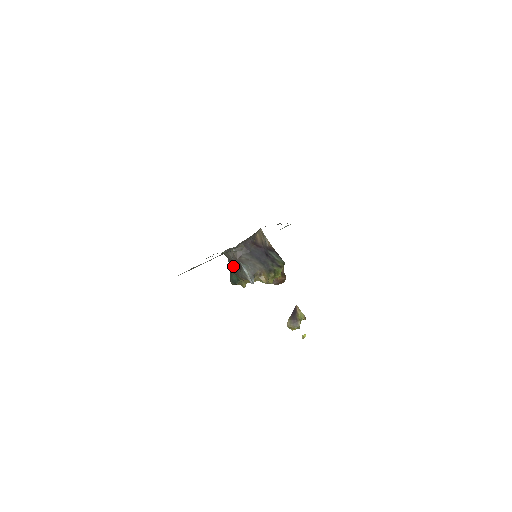
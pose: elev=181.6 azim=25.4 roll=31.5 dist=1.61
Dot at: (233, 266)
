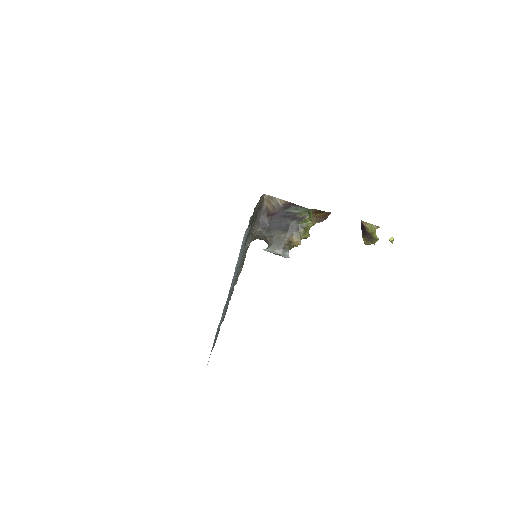
Dot at: occluded
